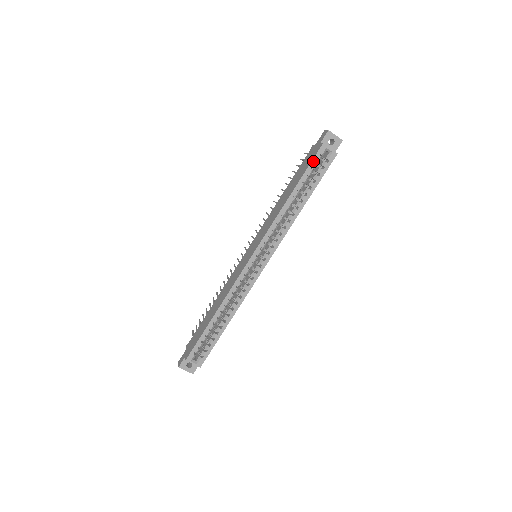
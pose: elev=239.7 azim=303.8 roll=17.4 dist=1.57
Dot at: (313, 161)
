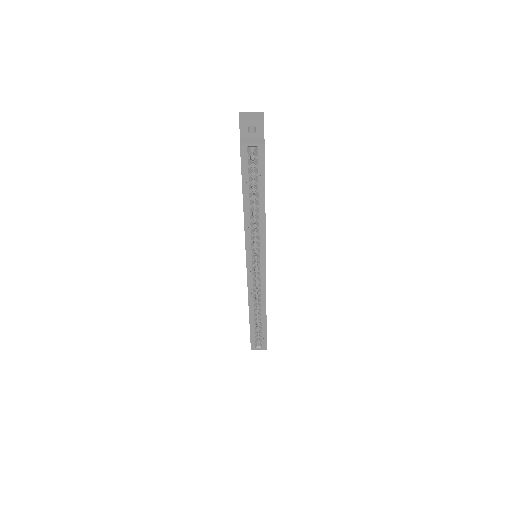
Dot at: (242, 167)
